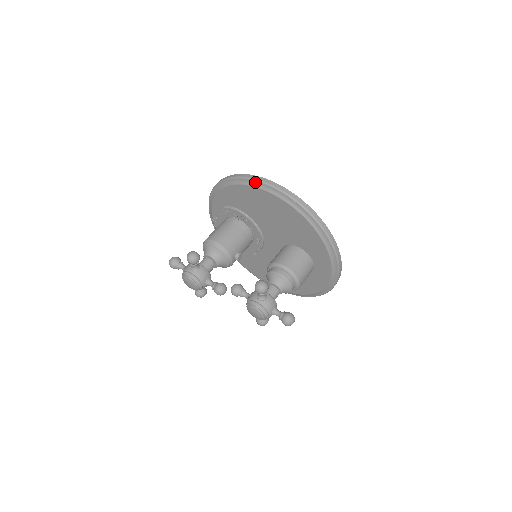
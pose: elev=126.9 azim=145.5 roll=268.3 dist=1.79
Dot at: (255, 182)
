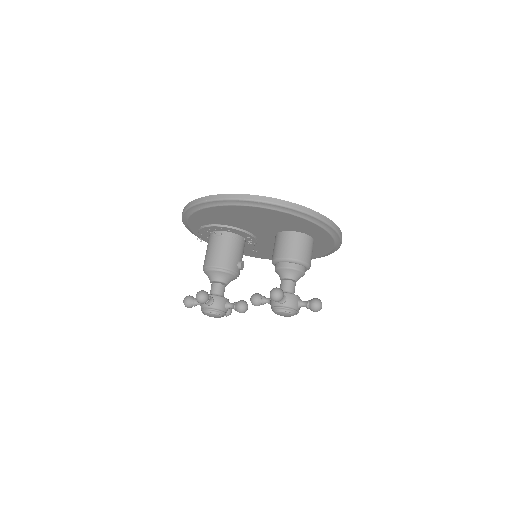
Dot at: (216, 202)
